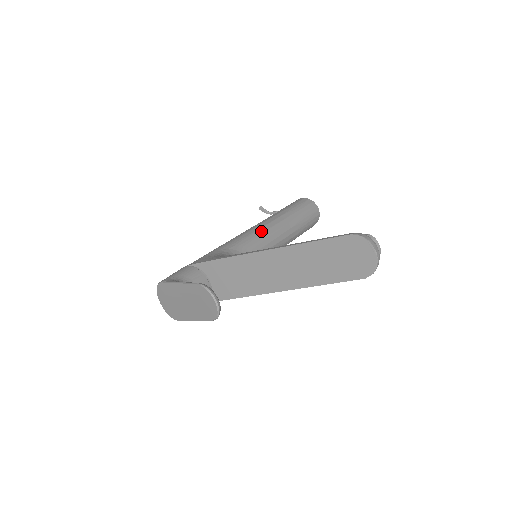
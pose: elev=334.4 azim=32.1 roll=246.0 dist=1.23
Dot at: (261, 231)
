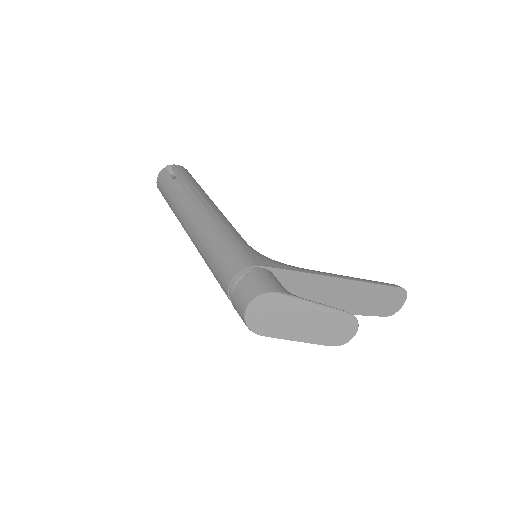
Dot at: occluded
